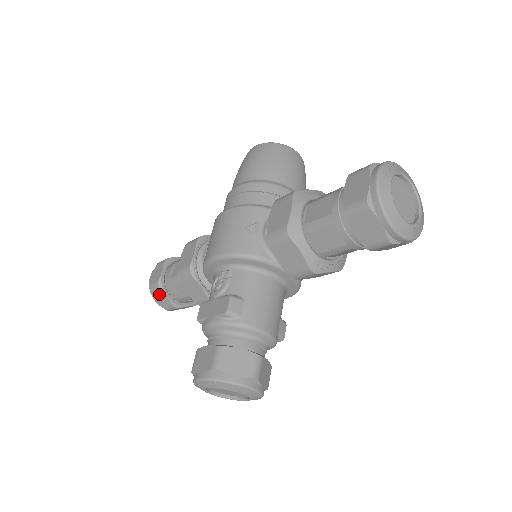
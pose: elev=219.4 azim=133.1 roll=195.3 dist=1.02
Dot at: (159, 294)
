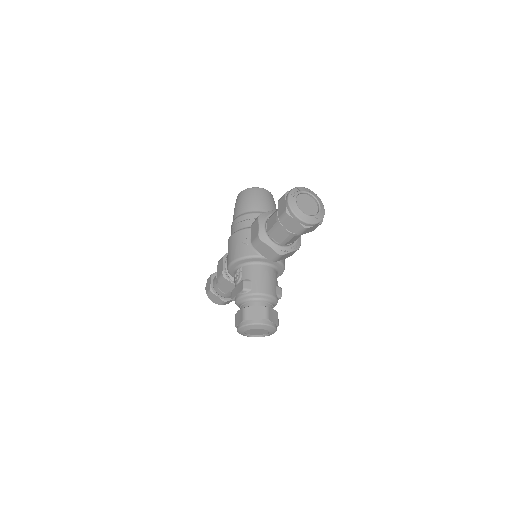
Dot at: (213, 296)
